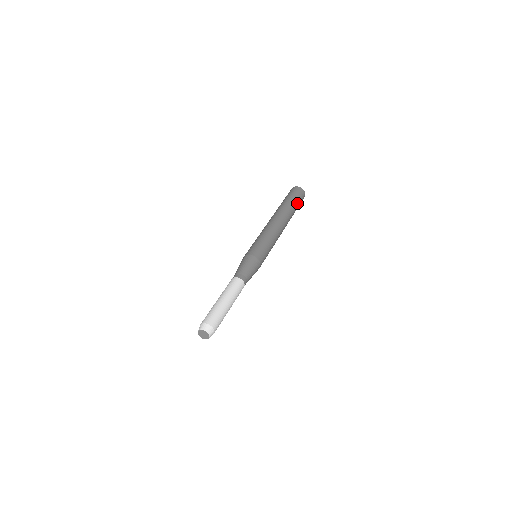
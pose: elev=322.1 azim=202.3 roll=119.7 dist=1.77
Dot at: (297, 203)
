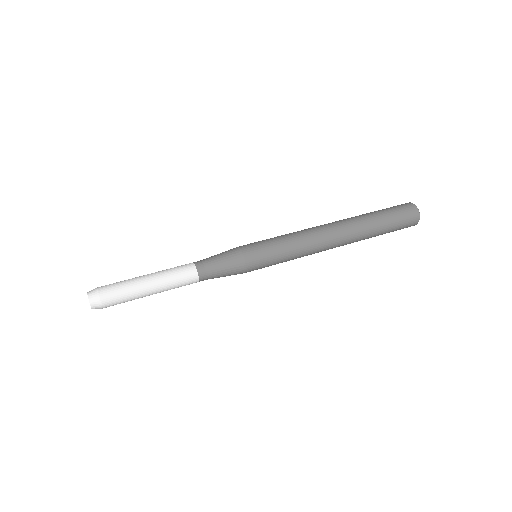
Dot at: (389, 221)
